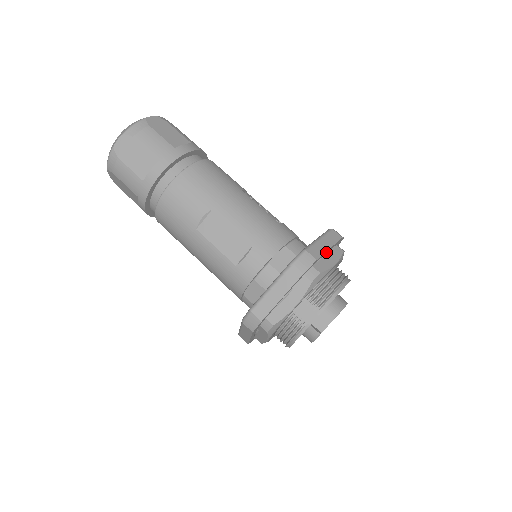
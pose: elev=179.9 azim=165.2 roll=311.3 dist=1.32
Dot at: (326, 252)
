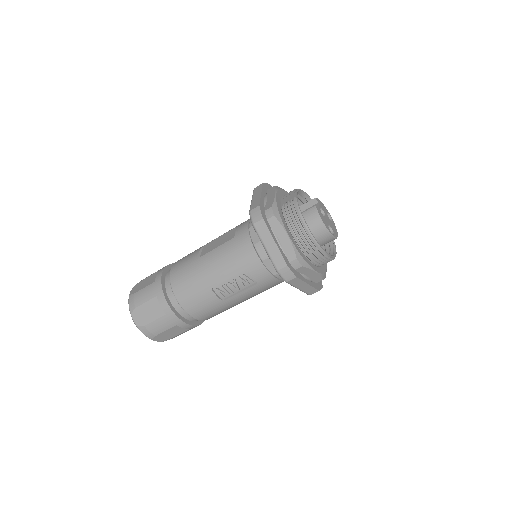
Dot at: occluded
